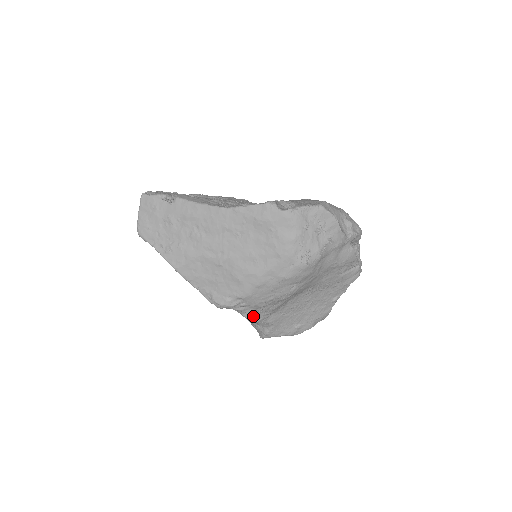
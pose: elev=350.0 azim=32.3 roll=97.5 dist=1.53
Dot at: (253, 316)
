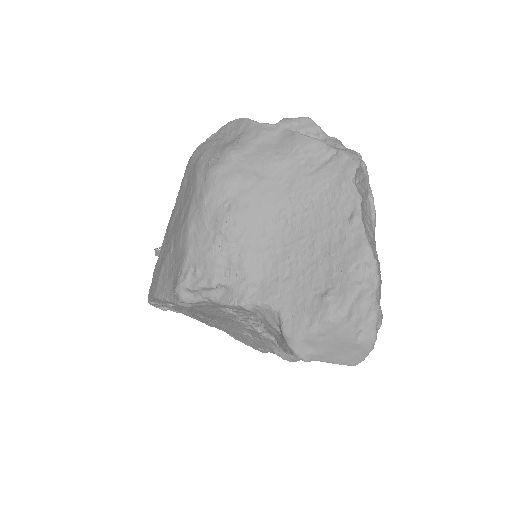
Dot at: (231, 296)
